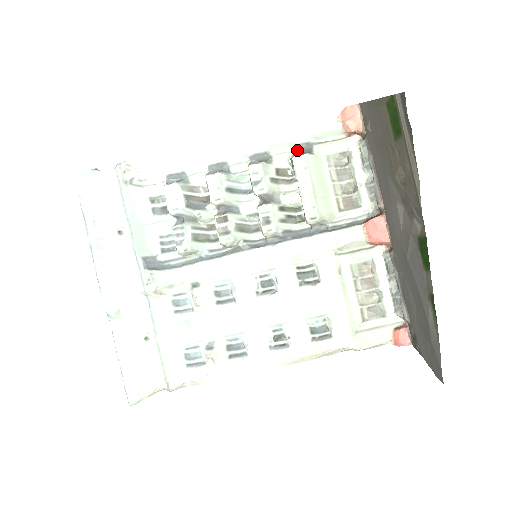
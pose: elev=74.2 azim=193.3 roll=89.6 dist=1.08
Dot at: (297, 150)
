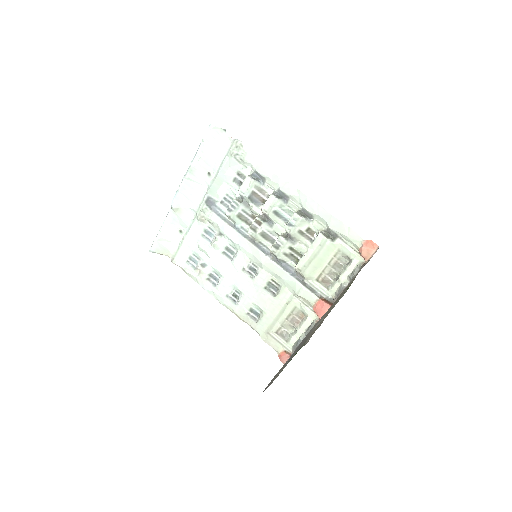
Dot at: (328, 231)
